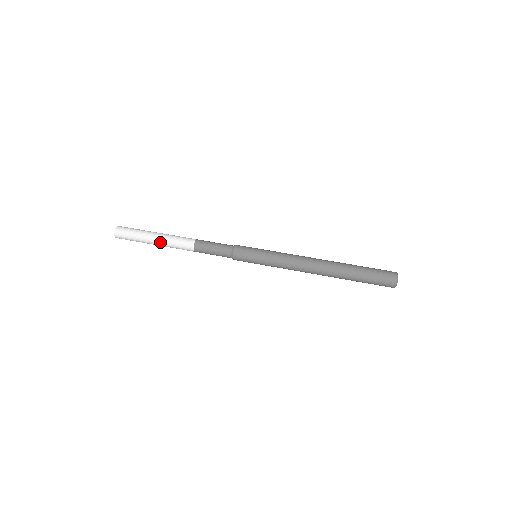
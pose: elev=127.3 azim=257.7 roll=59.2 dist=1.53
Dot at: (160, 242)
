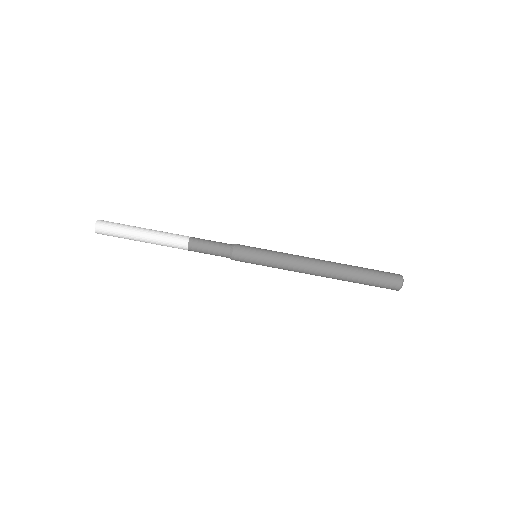
Dot at: occluded
